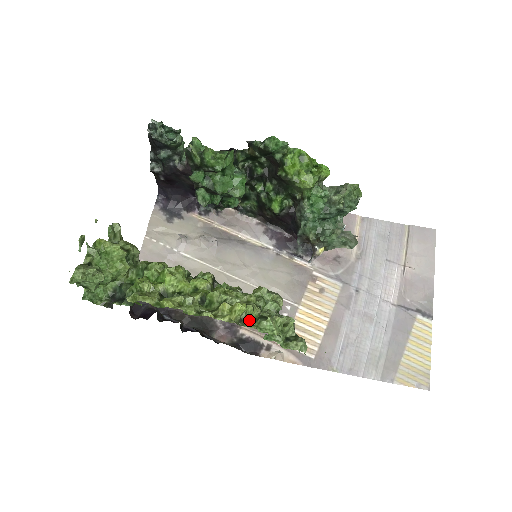
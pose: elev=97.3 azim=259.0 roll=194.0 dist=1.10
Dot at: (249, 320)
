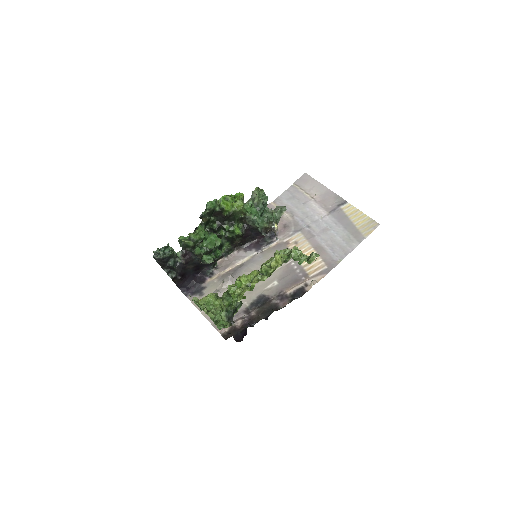
Dot at: occluded
